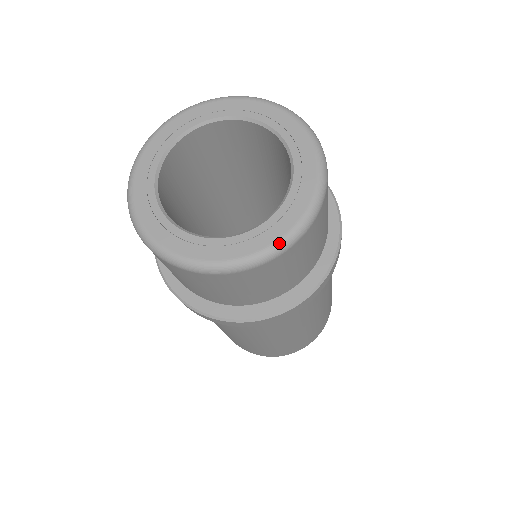
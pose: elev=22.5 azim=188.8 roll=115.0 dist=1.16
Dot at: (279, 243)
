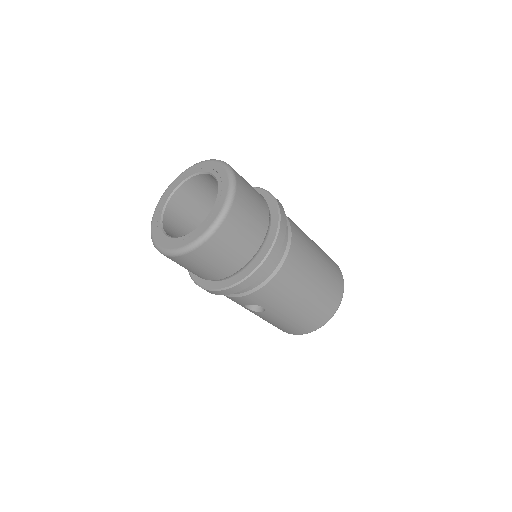
Dot at: (230, 188)
